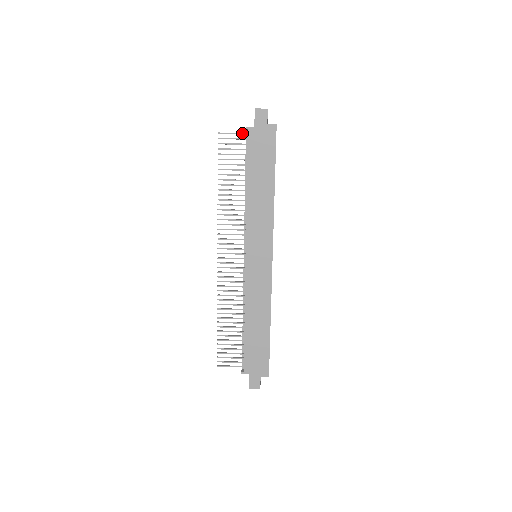
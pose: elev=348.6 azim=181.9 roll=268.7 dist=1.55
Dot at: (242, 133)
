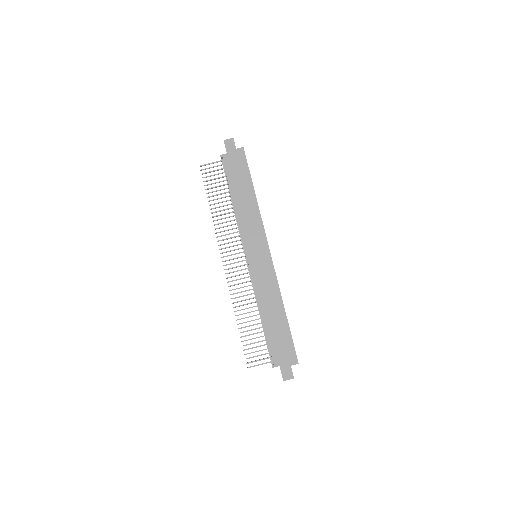
Dot at: (218, 161)
